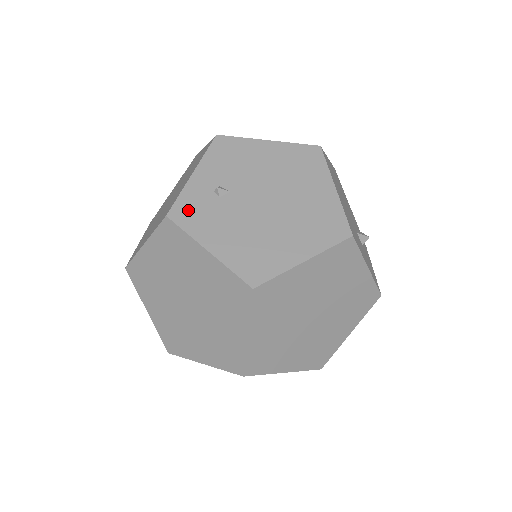
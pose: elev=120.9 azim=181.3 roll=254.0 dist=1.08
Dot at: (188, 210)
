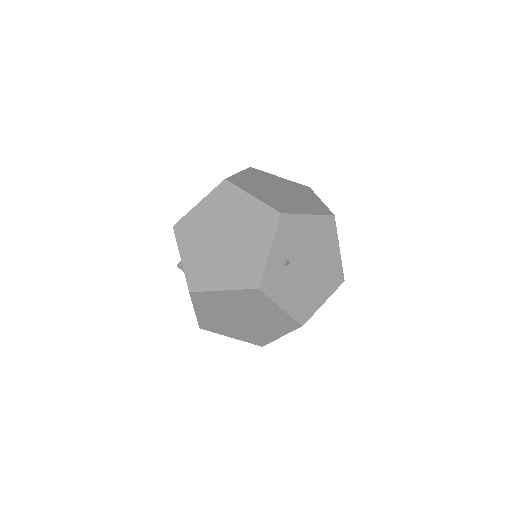
Dot at: (270, 281)
